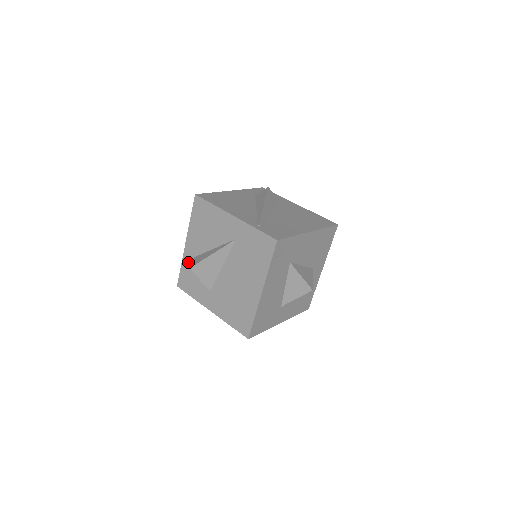
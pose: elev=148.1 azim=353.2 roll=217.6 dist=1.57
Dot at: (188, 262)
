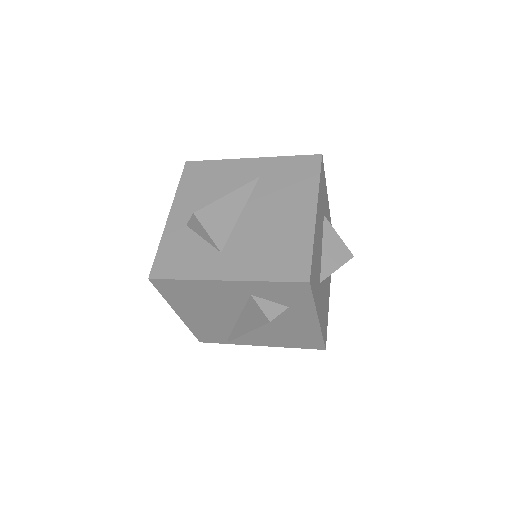
Dot at: (174, 235)
